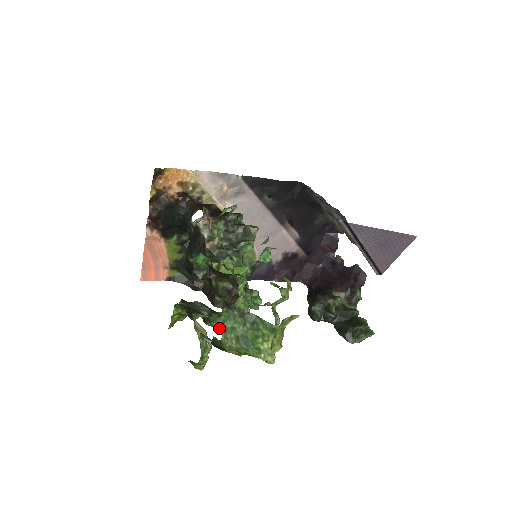
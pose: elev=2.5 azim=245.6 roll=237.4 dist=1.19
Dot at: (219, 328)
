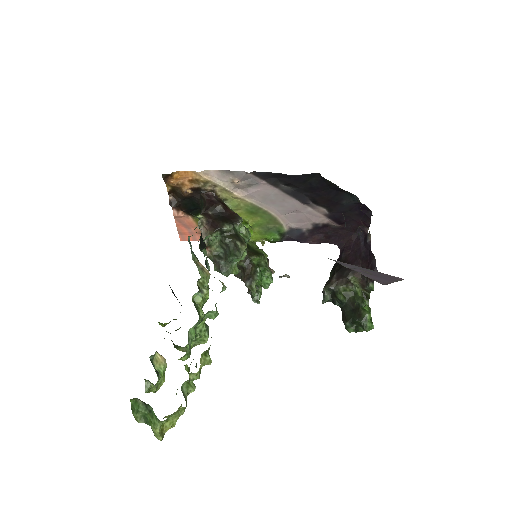
Dot at: (183, 351)
